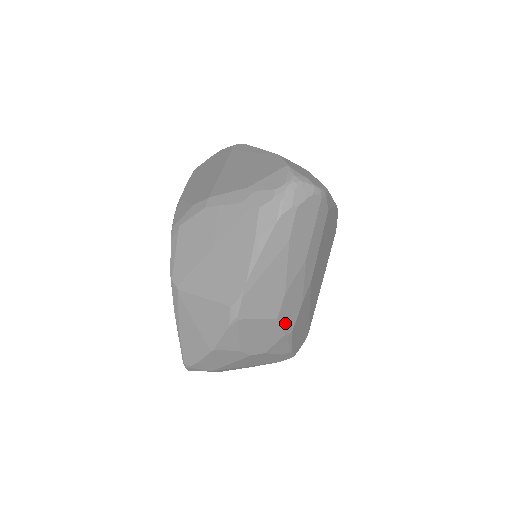
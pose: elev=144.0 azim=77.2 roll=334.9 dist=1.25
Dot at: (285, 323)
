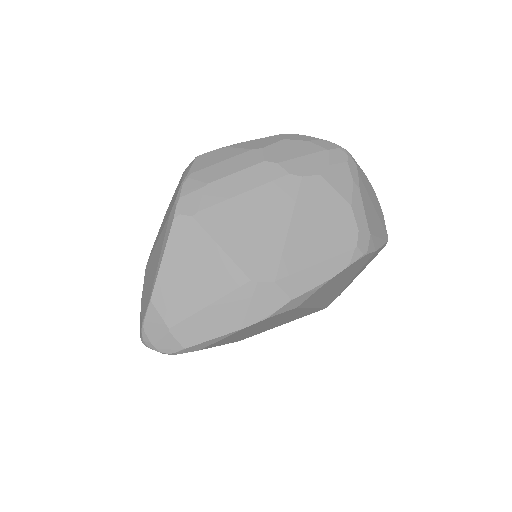
Dot at: occluded
